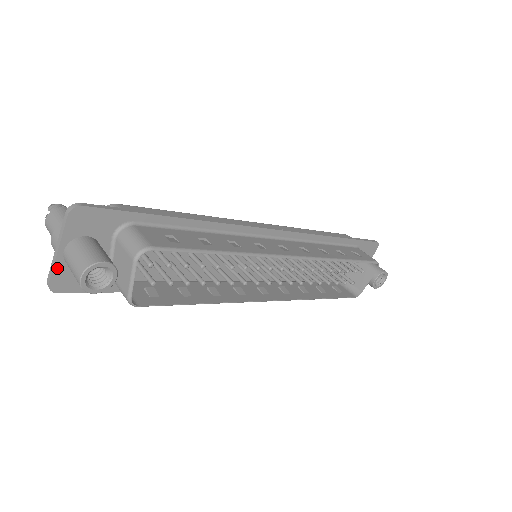
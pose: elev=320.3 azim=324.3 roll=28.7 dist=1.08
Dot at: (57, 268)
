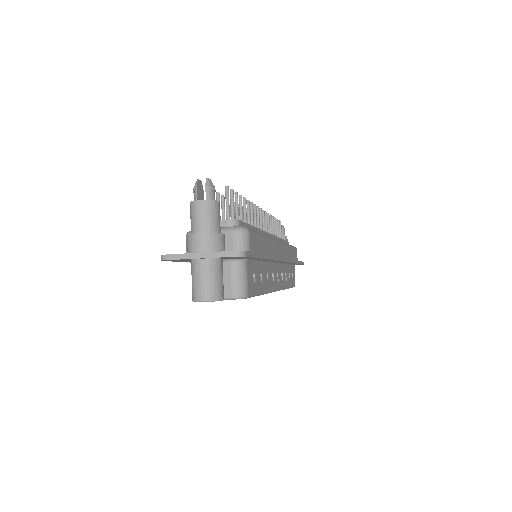
Dot at: (184, 259)
